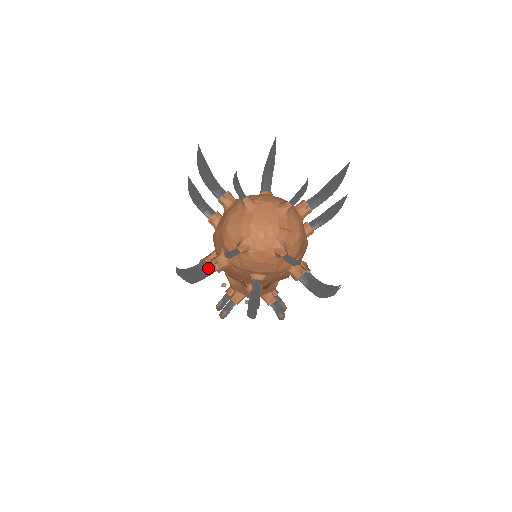
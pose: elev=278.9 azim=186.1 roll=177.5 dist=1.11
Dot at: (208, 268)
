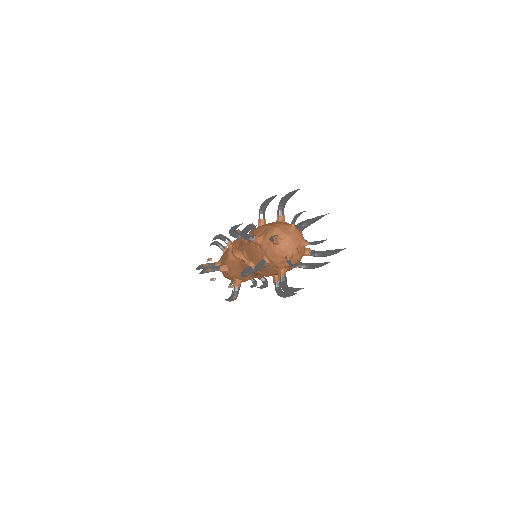
Dot at: (251, 237)
